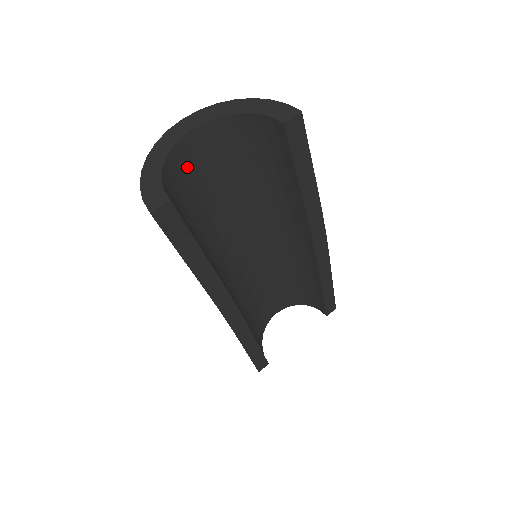
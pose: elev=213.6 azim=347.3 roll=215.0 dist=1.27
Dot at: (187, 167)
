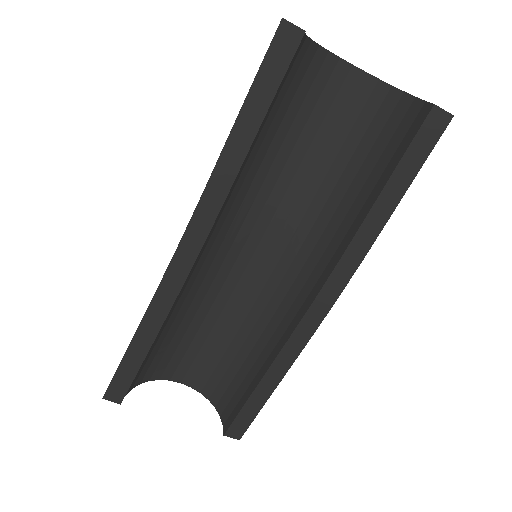
Dot at: (316, 85)
